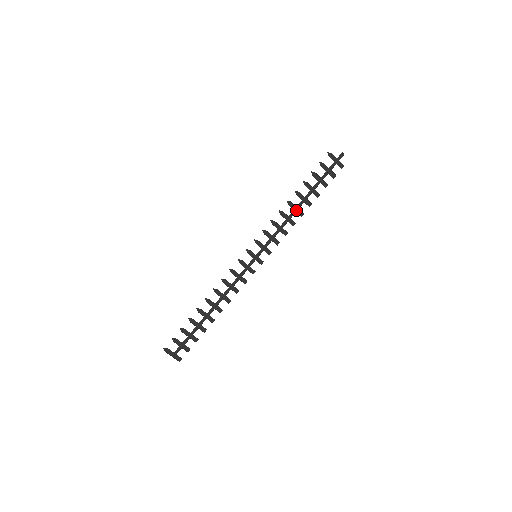
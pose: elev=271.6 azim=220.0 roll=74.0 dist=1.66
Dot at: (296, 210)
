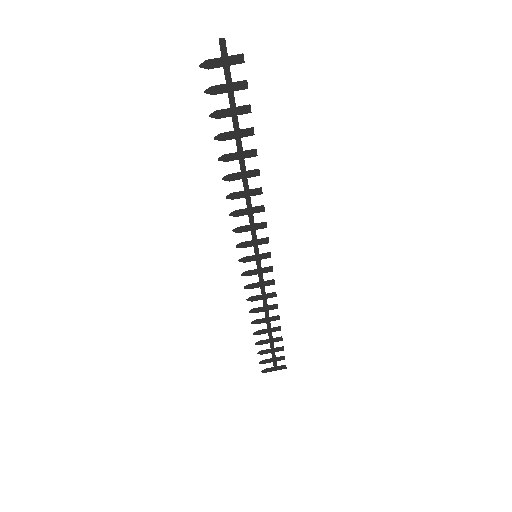
Dot at: (245, 175)
